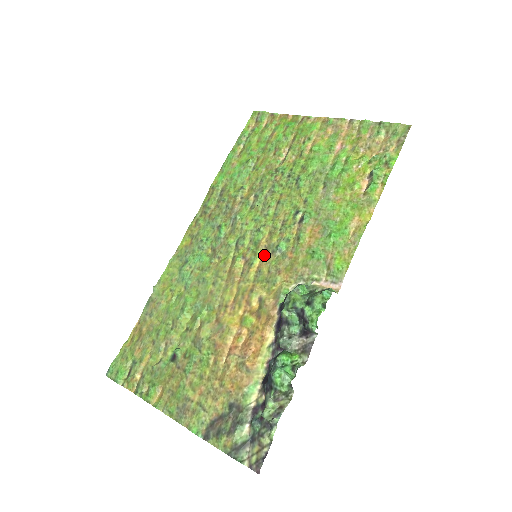
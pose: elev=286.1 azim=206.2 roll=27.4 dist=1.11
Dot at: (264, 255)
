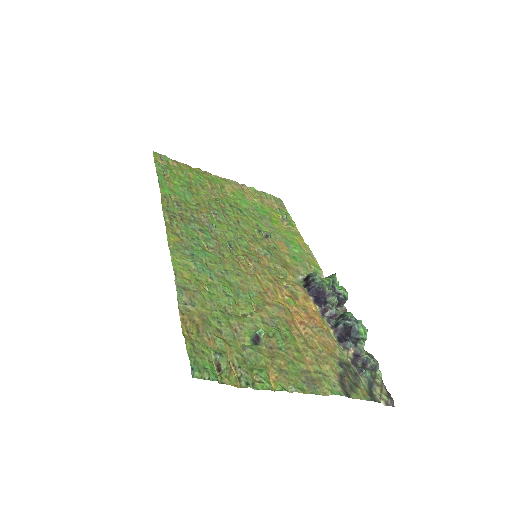
Dot at: (260, 256)
